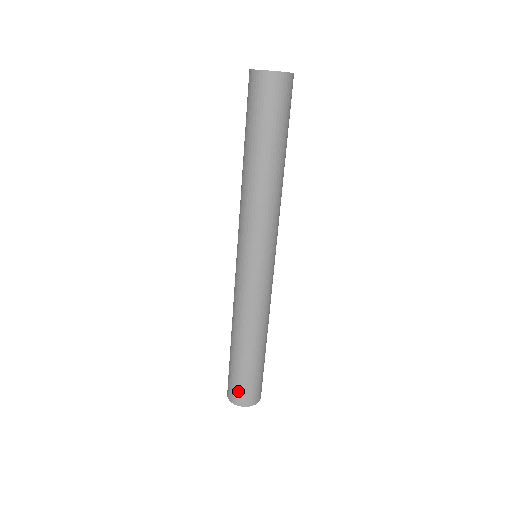
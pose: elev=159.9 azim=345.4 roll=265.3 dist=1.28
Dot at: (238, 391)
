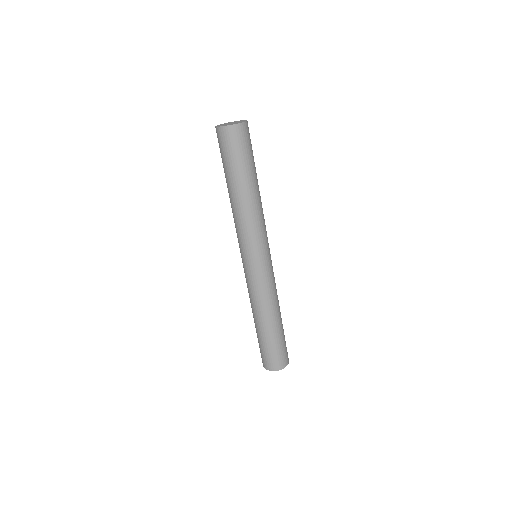
Dot at: (268, 360)
